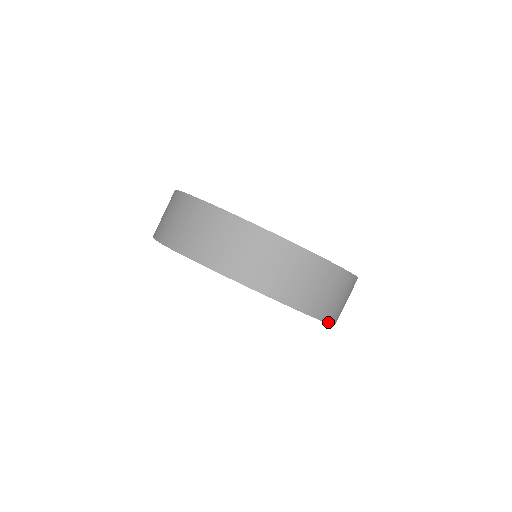
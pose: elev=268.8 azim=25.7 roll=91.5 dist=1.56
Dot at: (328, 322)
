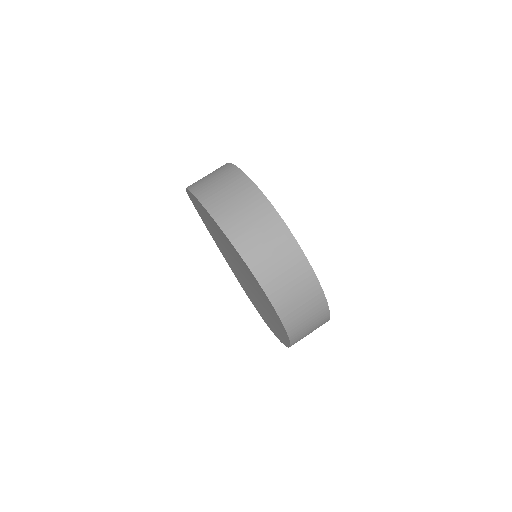
Dot at: occluded
